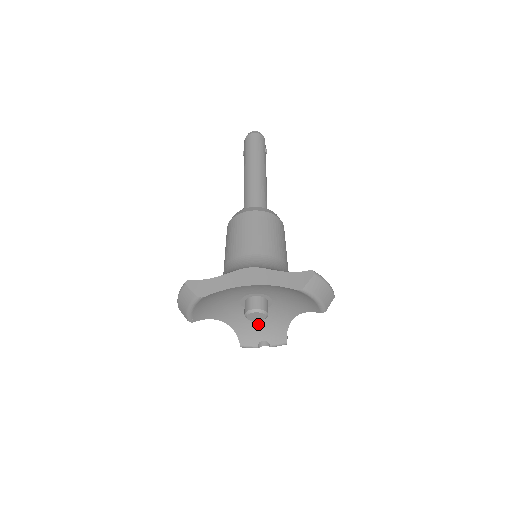
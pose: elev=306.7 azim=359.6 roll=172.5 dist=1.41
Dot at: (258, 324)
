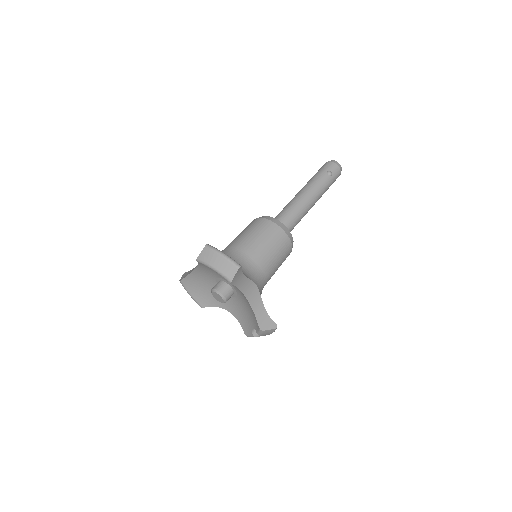
Dot at: (245, 312)
